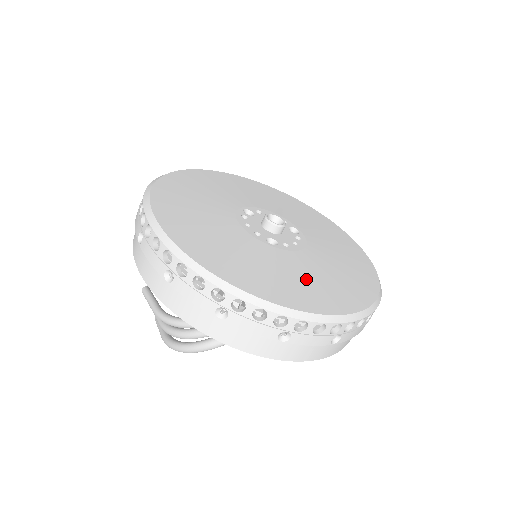
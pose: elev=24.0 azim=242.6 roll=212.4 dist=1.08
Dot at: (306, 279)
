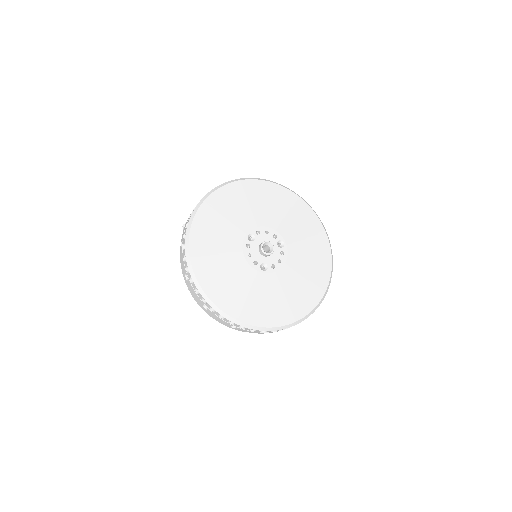
Dot at: (281, 297)
